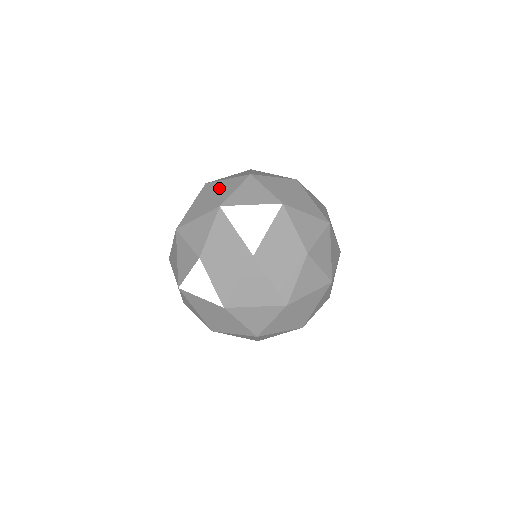
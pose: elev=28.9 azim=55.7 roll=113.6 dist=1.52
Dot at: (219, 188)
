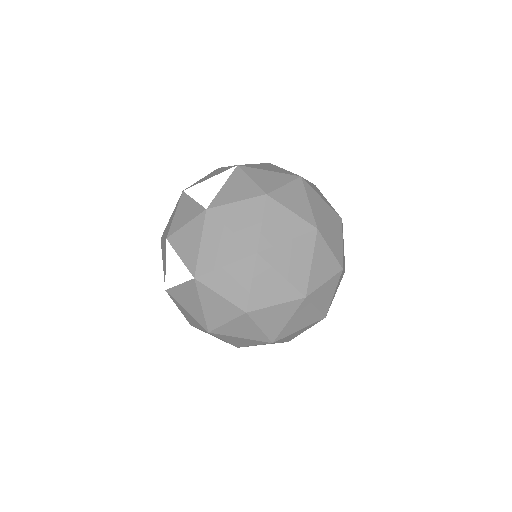
Dot at: occluded
